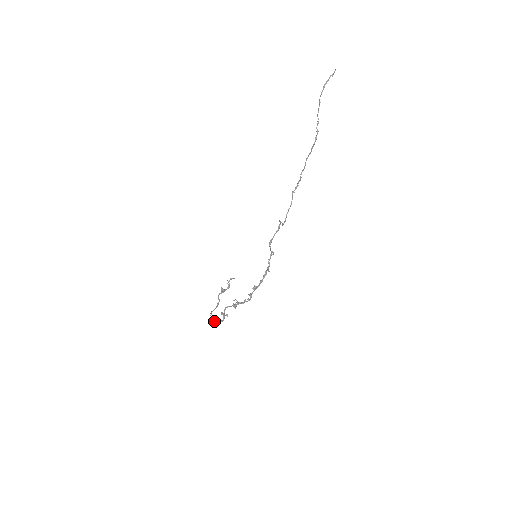
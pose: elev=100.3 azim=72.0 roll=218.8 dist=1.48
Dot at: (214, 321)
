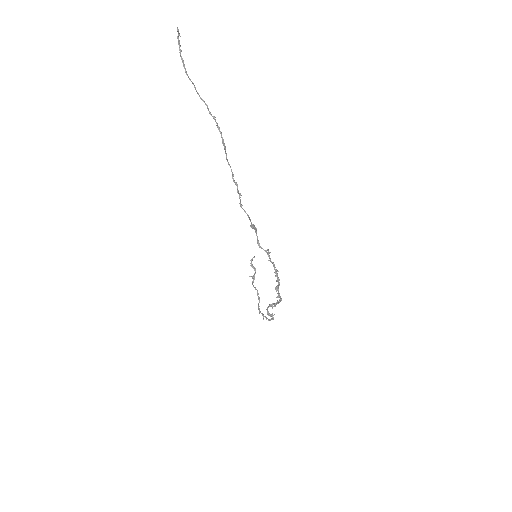
Dot at: occluded
